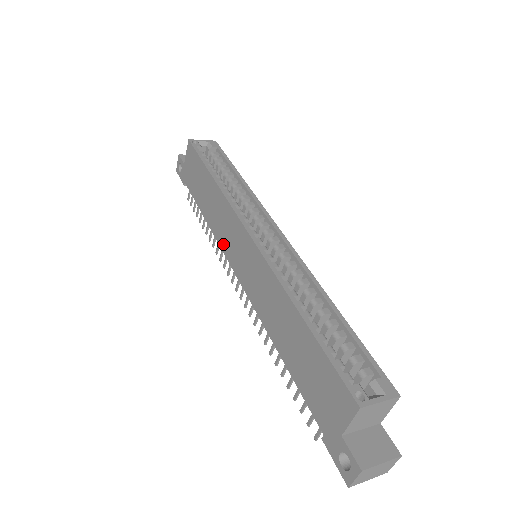
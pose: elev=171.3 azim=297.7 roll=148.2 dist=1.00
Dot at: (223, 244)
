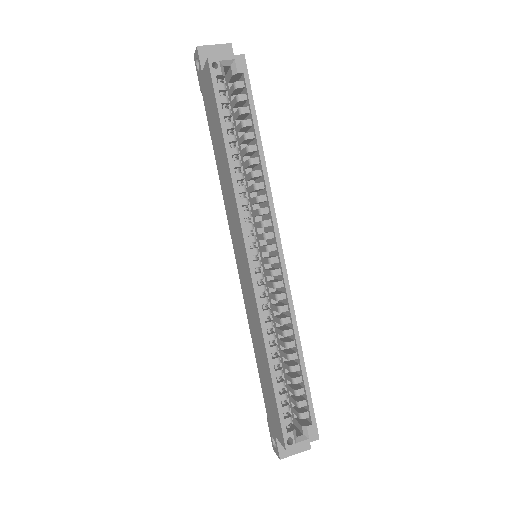
Dot at: (229, 221)
